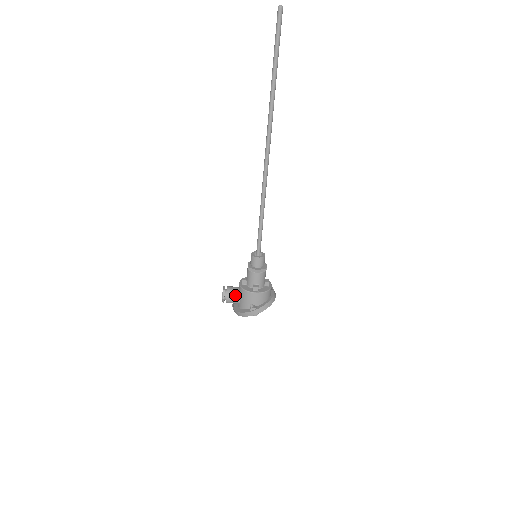
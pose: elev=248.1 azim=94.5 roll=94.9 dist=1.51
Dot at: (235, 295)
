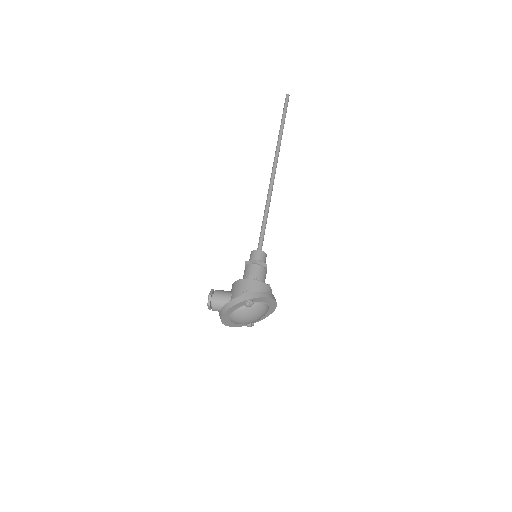
Dot at: (226, 292)
